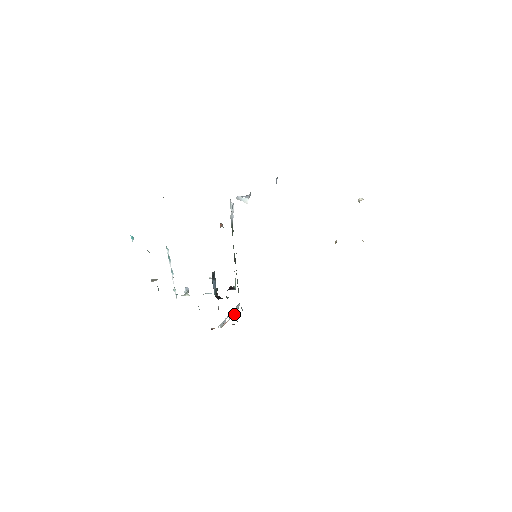
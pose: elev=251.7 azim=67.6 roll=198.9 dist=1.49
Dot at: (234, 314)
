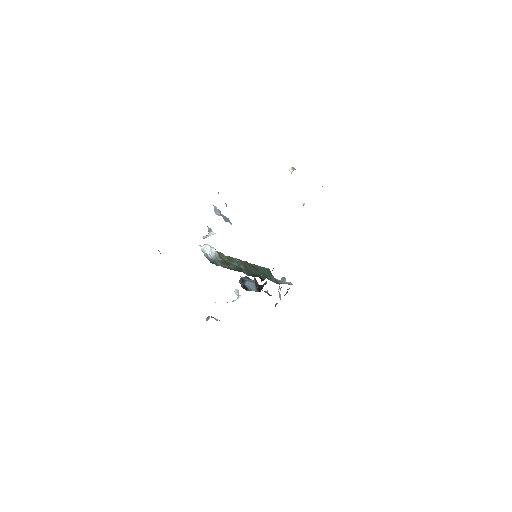
Dot at: occluded
